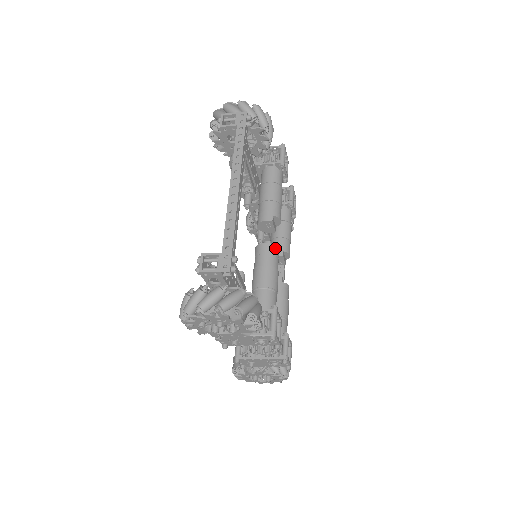
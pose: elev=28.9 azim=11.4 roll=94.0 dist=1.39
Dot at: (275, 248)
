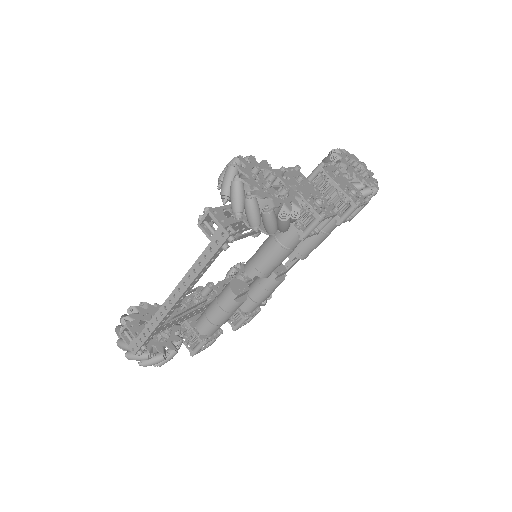
Dot at: occluded
